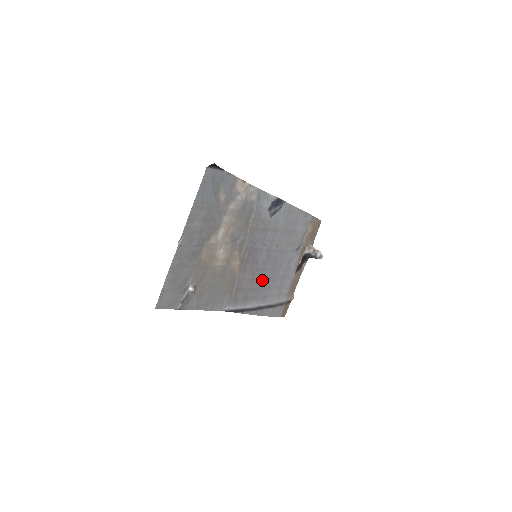
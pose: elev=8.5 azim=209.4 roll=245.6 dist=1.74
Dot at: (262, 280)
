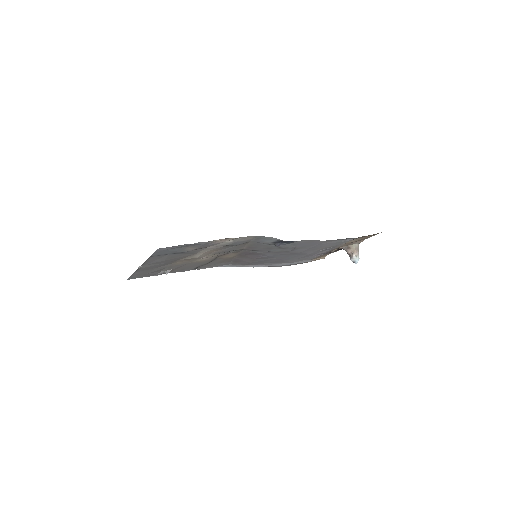
Dot at: (269, 260)
